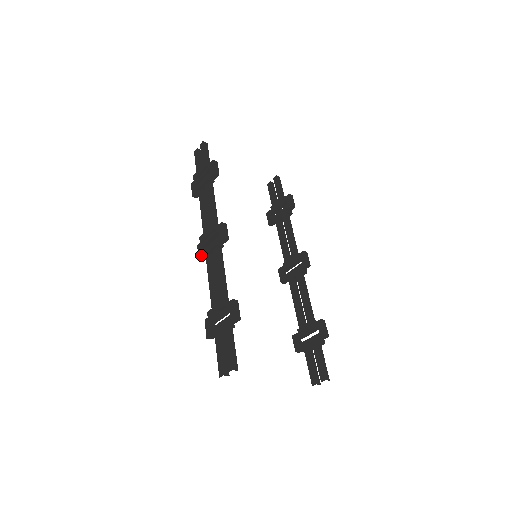
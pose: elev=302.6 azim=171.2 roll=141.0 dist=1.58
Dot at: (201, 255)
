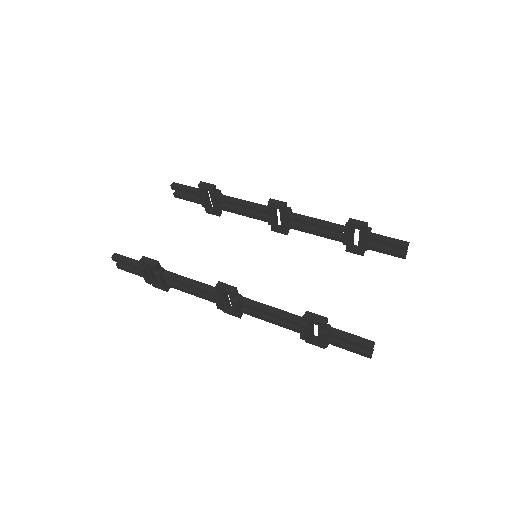
Dot at: occluded
